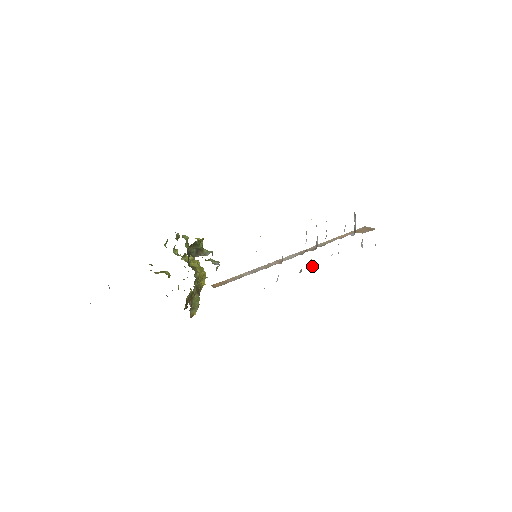
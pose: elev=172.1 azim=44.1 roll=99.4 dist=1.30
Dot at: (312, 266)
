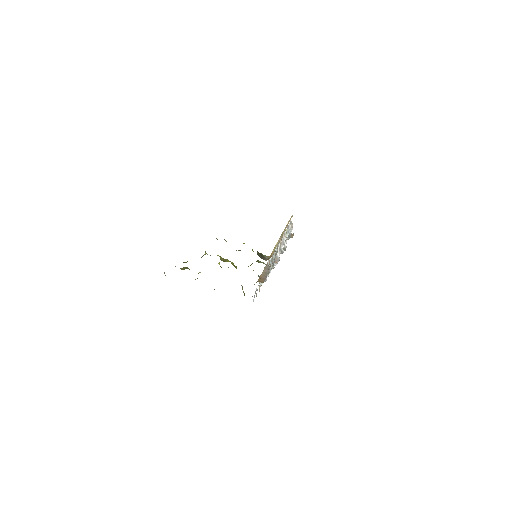
Dot at: (277, 263)
